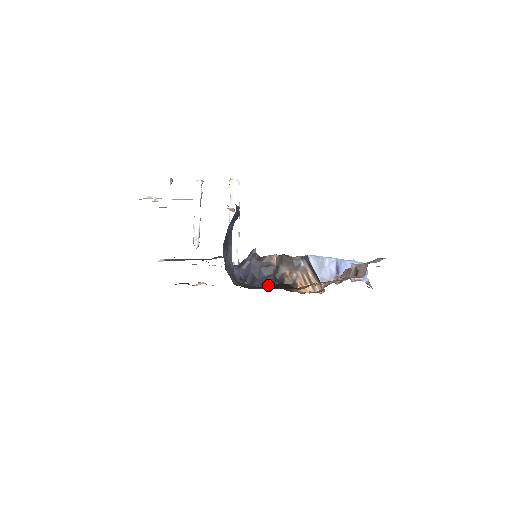
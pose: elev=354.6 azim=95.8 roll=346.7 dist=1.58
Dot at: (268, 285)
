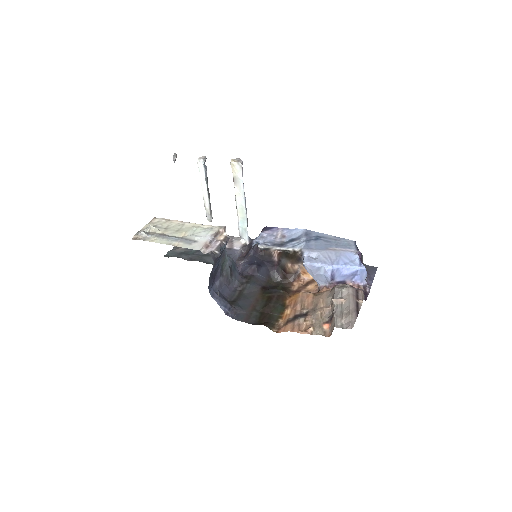
Dot at: (270, 278)
